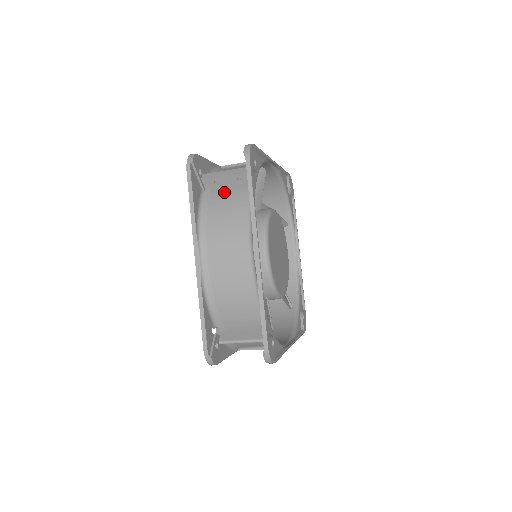
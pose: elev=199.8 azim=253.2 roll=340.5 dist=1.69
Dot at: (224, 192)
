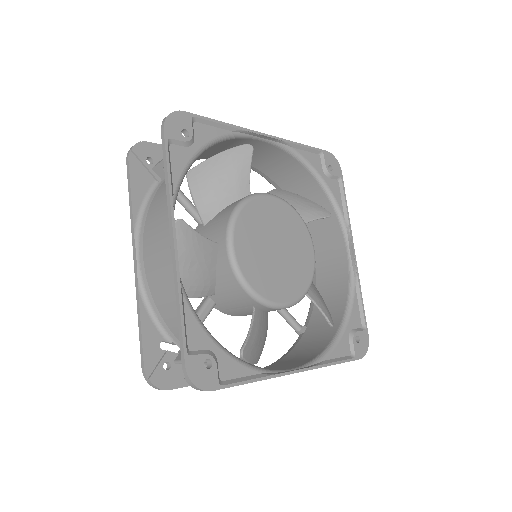
Dot at: occluded
